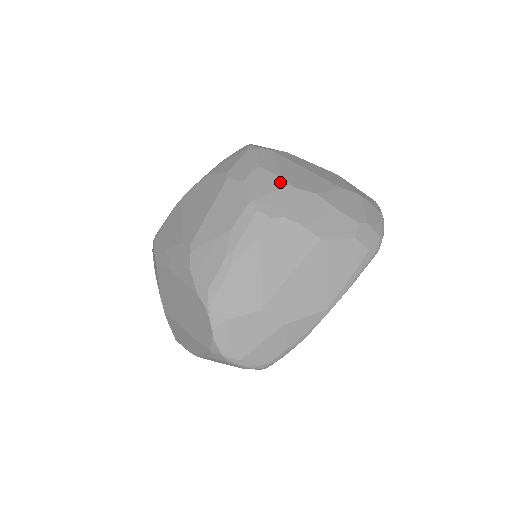
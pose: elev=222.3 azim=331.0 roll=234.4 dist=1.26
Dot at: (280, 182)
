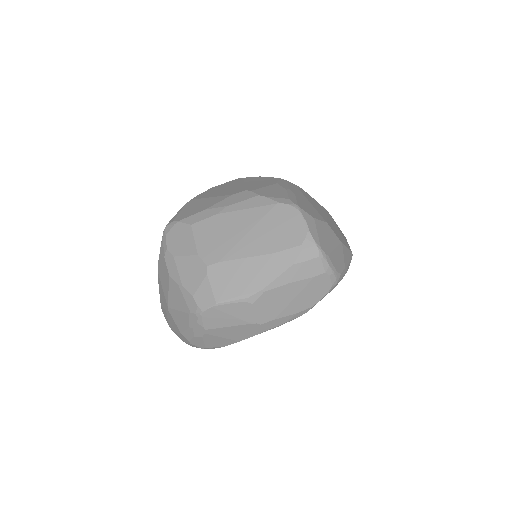
Dot at: occluded
